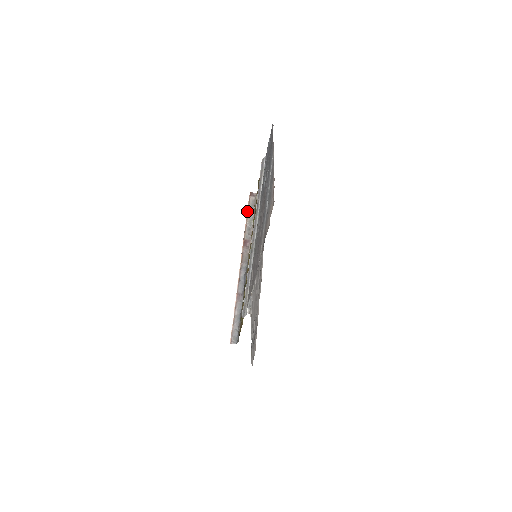
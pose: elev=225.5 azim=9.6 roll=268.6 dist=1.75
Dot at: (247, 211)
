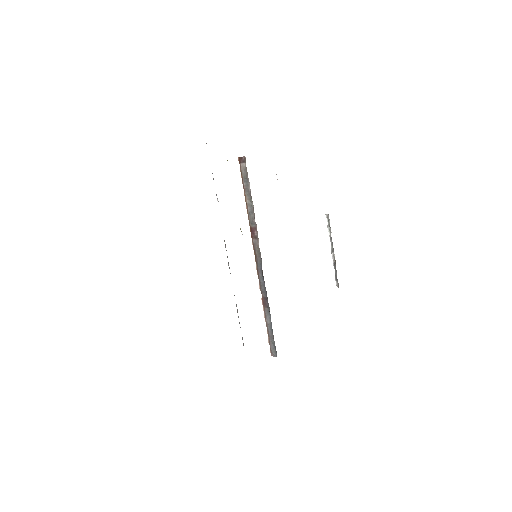
Dot at: occluded
